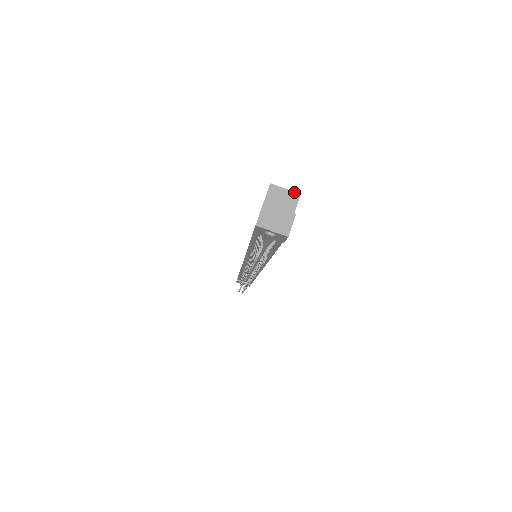
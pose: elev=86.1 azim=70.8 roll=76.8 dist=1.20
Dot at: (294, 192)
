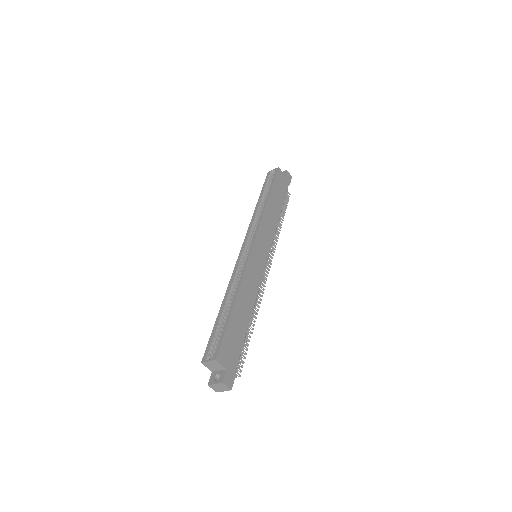
Dot at: (213, 361)
